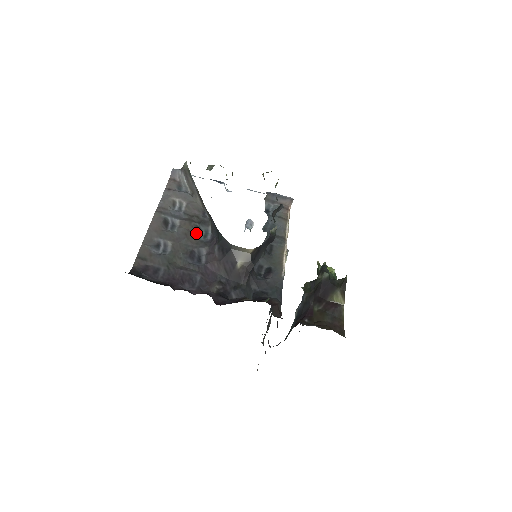
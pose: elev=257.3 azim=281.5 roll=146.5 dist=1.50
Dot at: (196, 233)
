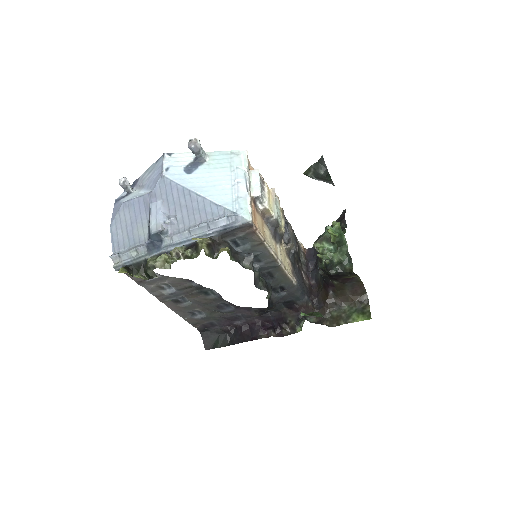
Dot at: (204, 295)
